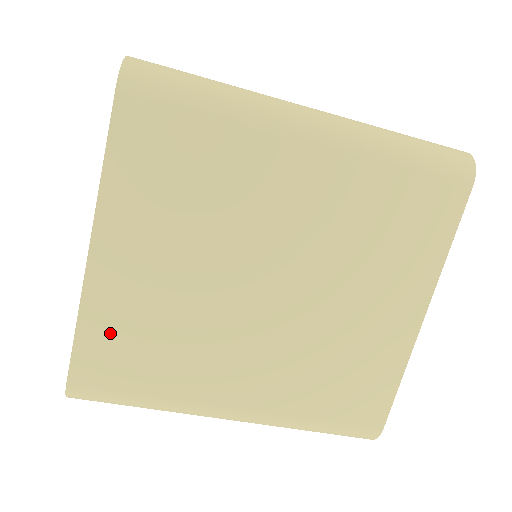
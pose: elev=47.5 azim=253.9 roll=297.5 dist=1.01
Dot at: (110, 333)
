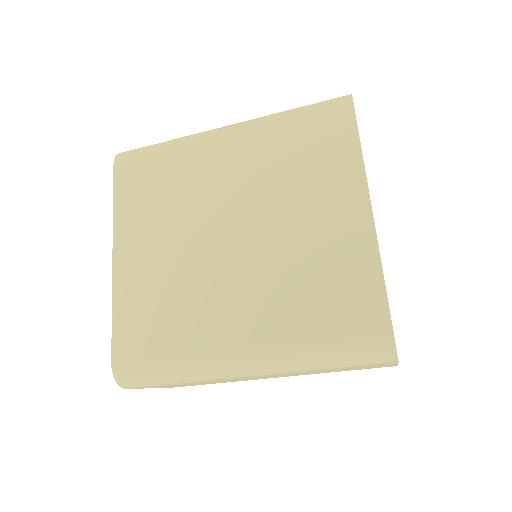
Dot at: (134, 312)
